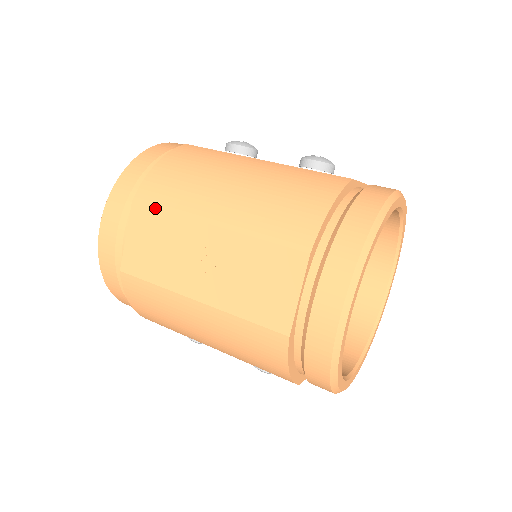
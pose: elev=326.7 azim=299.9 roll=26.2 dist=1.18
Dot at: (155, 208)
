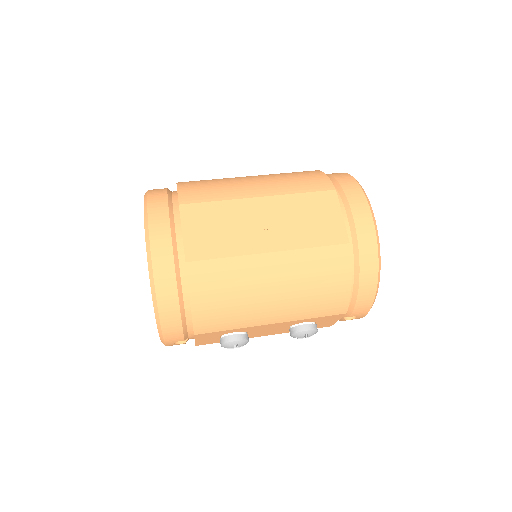
Dot at: (204, 202)
